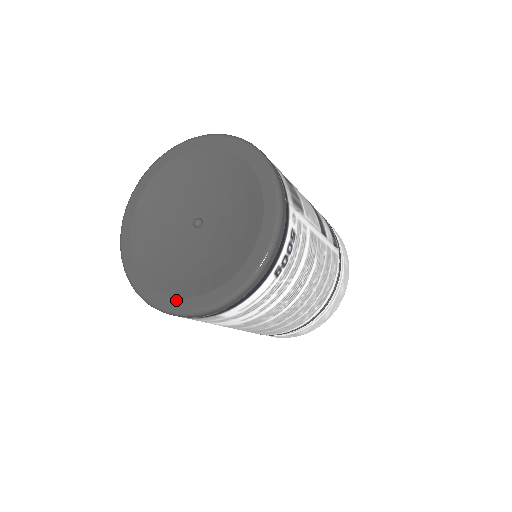
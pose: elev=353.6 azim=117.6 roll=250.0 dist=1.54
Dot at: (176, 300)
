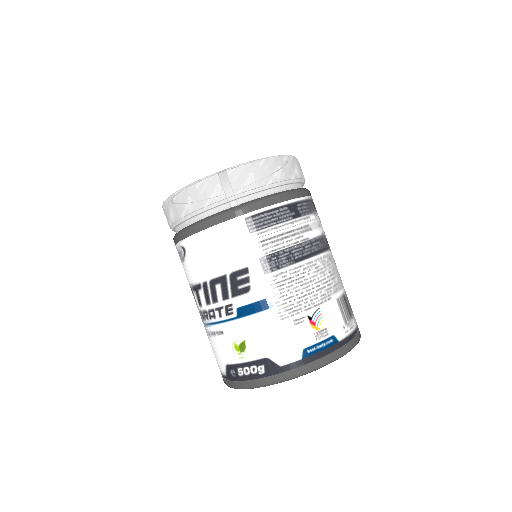
Dot at: occluded
